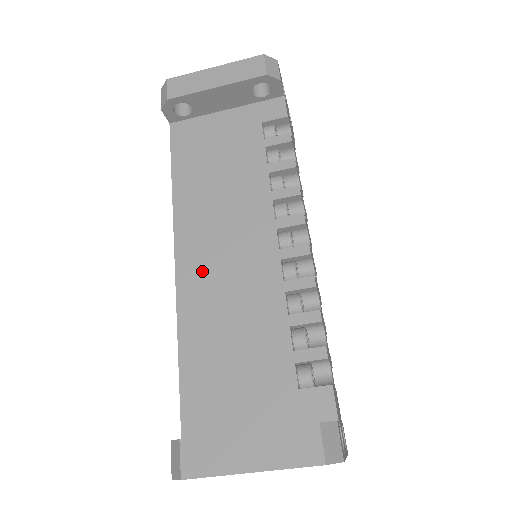
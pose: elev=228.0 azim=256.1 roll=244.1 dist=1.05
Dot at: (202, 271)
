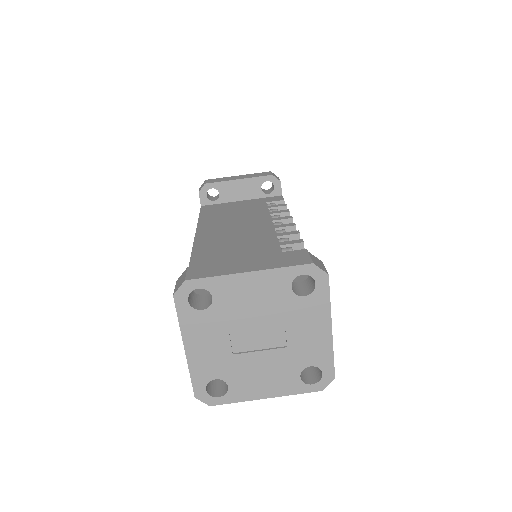
Dot at: (215, 243)
